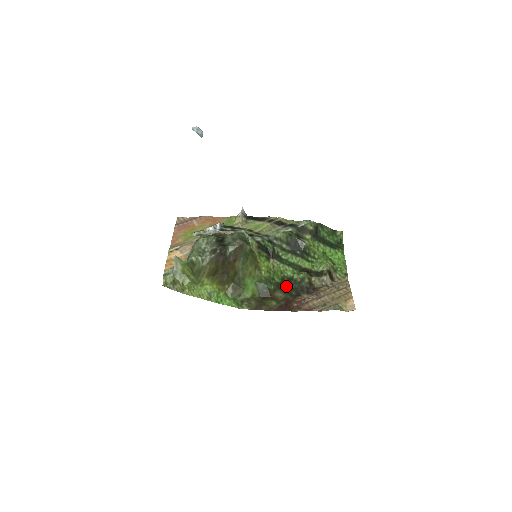
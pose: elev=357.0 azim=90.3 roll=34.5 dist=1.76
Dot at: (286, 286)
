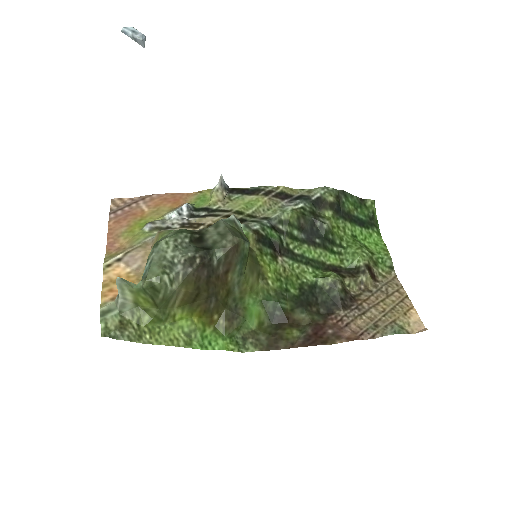
Dot at: (309, 300)
